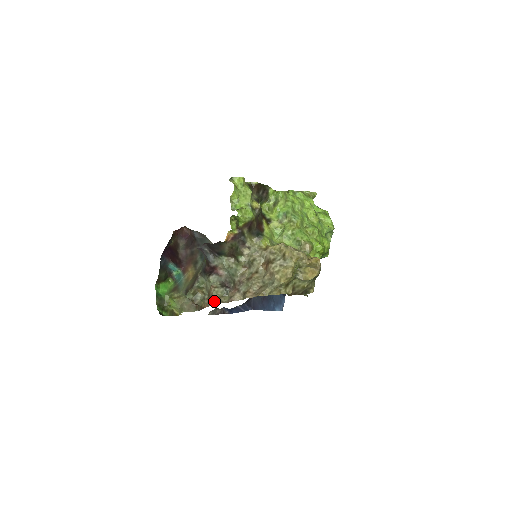
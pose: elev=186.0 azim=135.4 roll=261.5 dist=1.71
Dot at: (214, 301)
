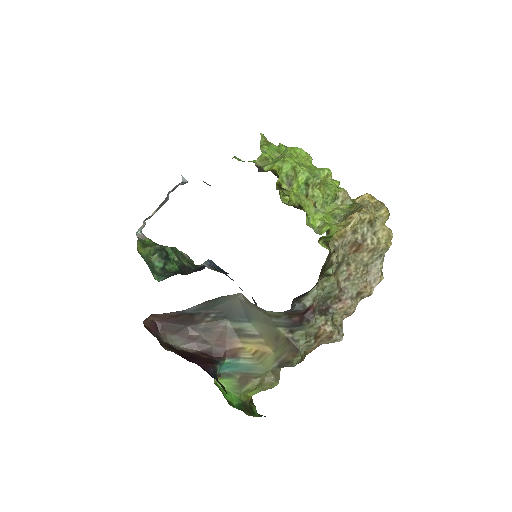
Dot at: (340, 334)
